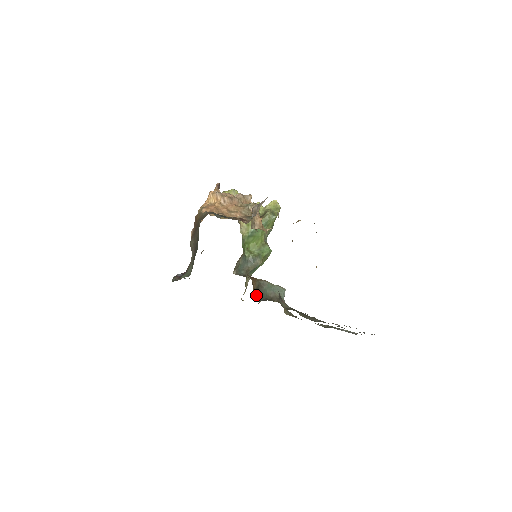
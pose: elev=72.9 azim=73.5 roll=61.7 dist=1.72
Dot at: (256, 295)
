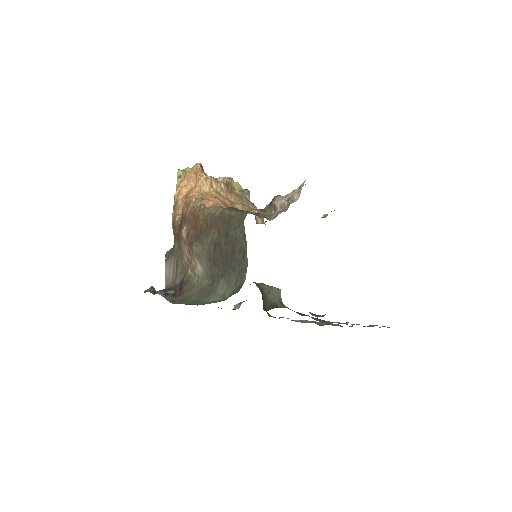
Dot at: (263, 303)
